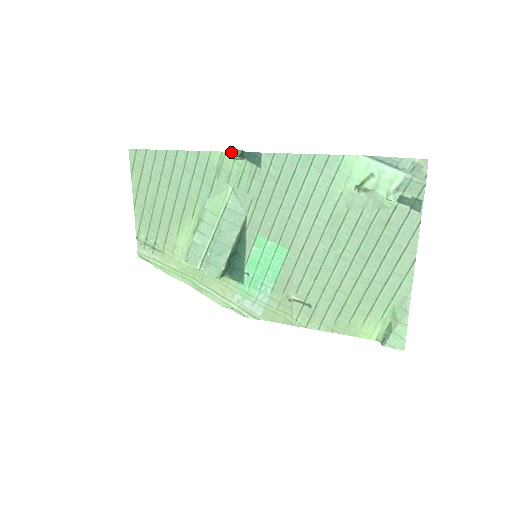
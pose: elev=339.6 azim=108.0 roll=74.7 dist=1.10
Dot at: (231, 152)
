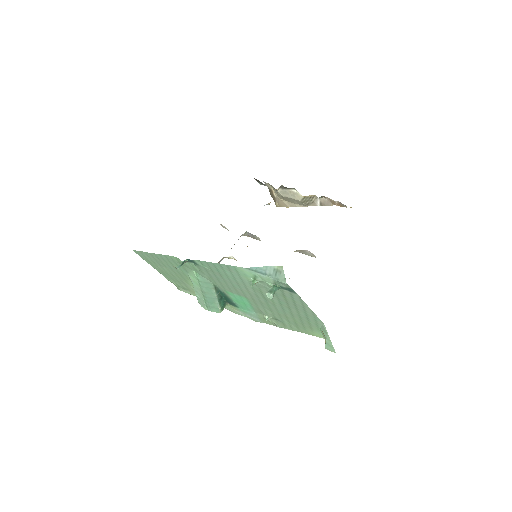
Dot at: occluded
